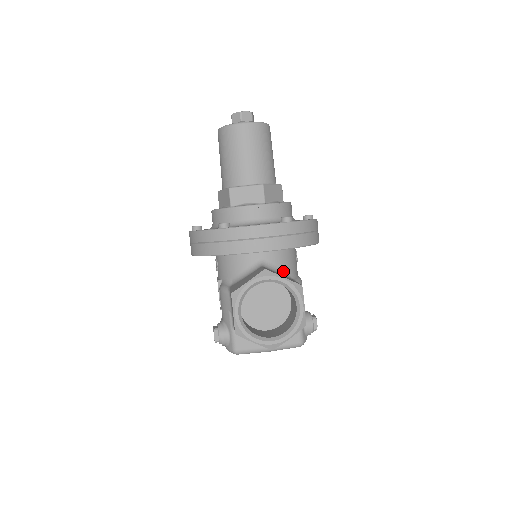
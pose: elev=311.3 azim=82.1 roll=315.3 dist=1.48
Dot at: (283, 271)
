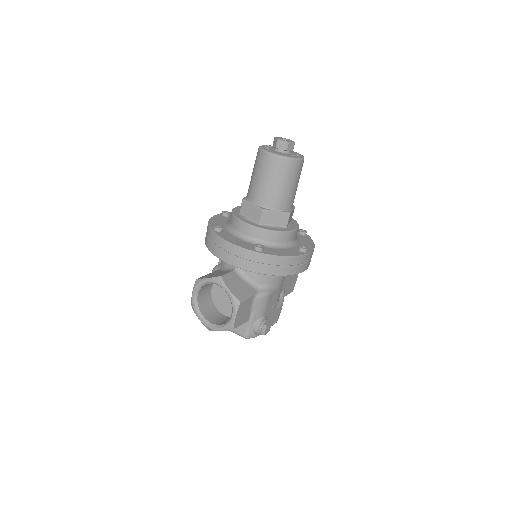
Dot at: (253, 281)
